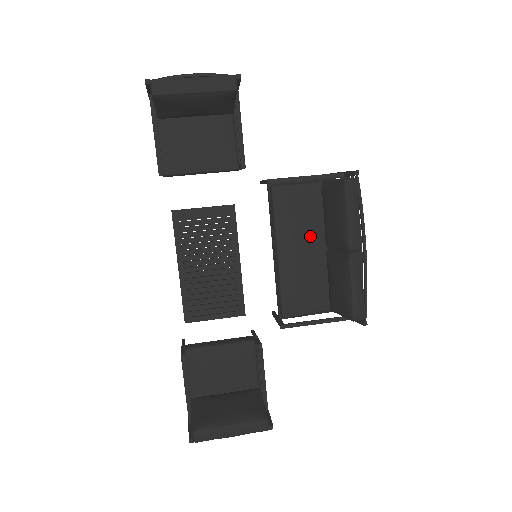
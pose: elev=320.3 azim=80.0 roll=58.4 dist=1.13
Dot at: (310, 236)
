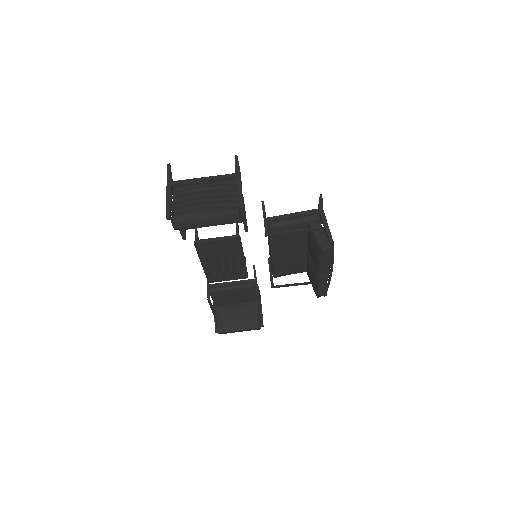
Dot at: (296, 247)
